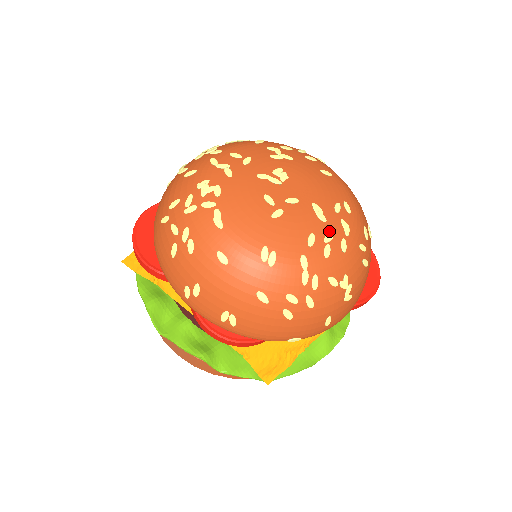
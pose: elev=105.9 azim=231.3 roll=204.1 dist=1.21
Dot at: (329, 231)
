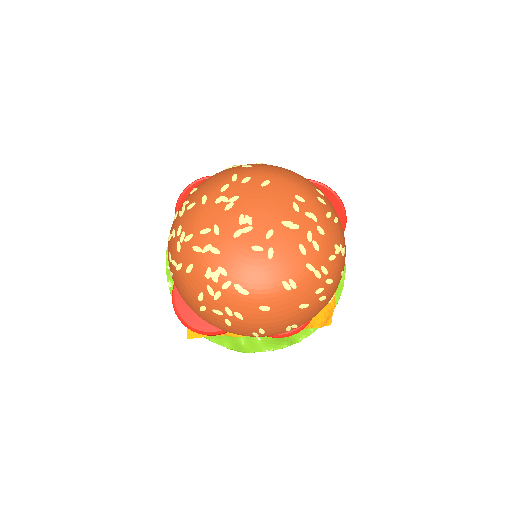
Dot at: (306, 231)
